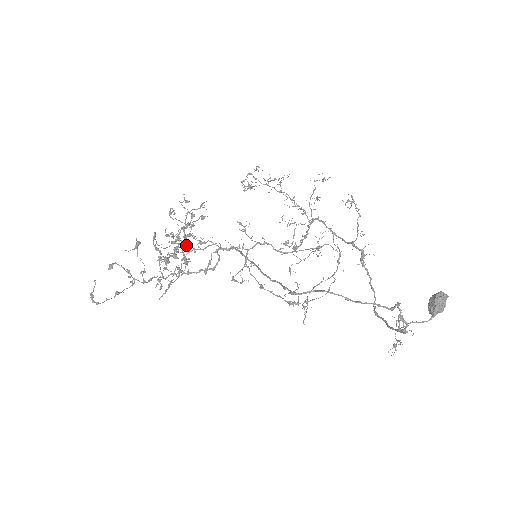
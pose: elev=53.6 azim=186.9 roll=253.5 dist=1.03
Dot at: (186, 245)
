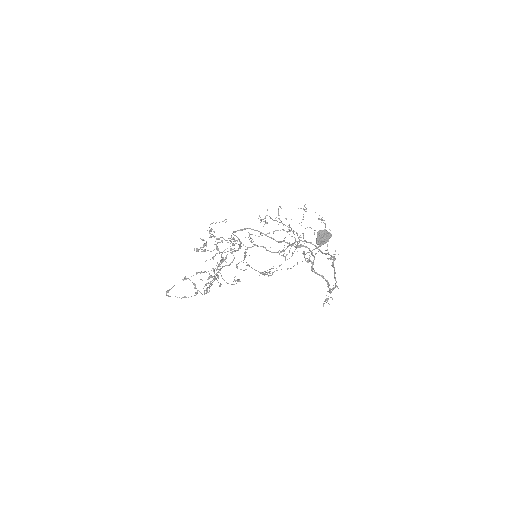
Dot at: occluded
